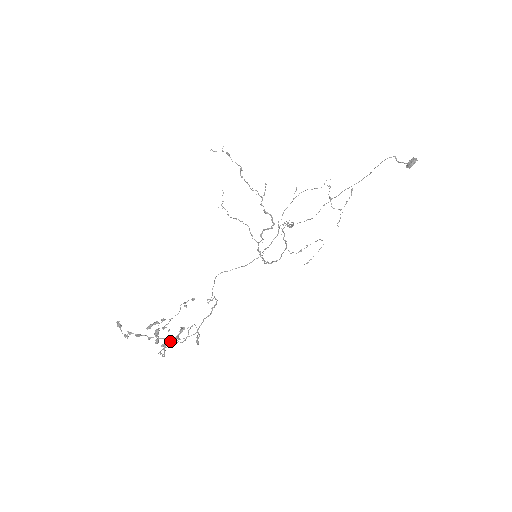
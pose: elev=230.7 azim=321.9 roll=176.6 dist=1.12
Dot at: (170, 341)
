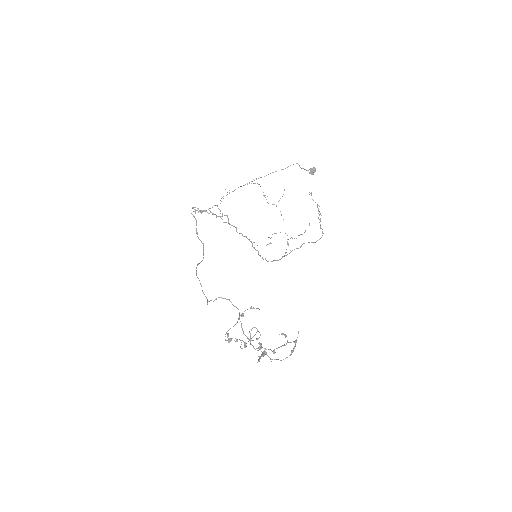
Dot at: (295, 346)
